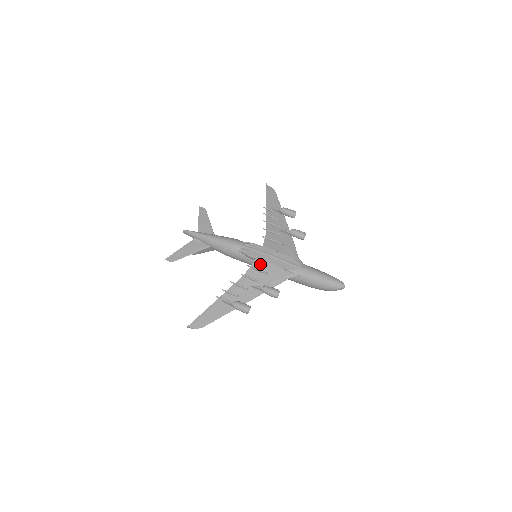
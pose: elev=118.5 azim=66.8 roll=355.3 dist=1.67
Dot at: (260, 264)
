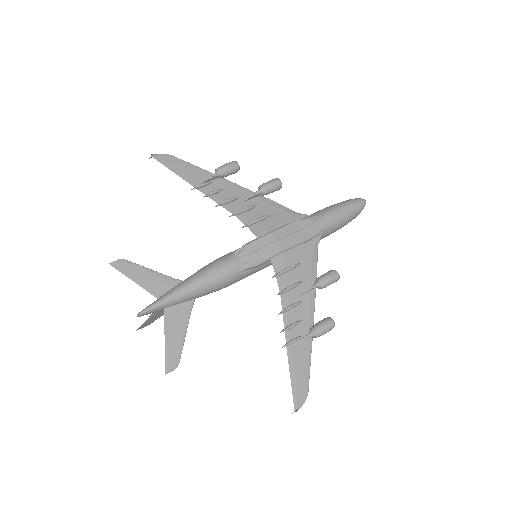
Dot at: (281, 262)
